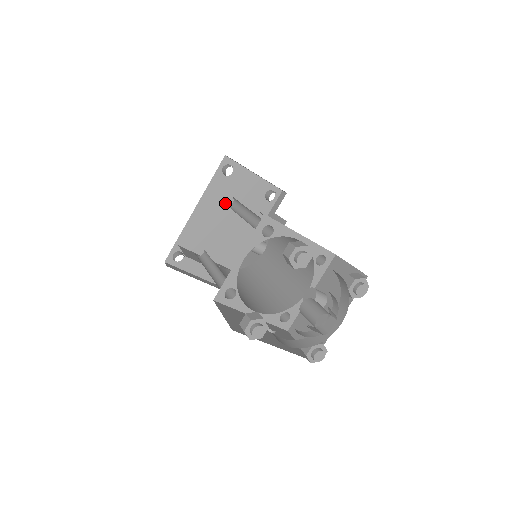
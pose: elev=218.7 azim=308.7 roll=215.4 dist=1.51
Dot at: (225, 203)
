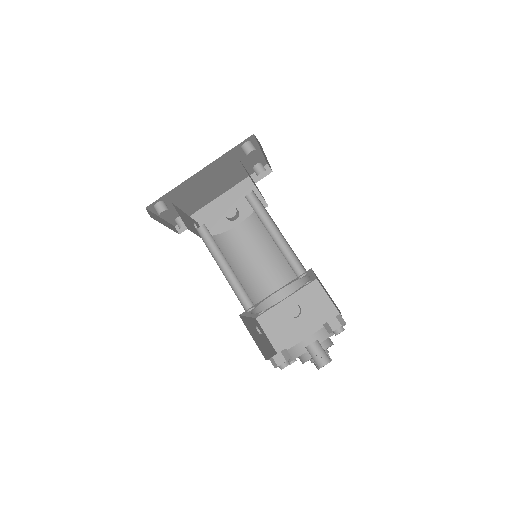
Dot at: (224, 168)
